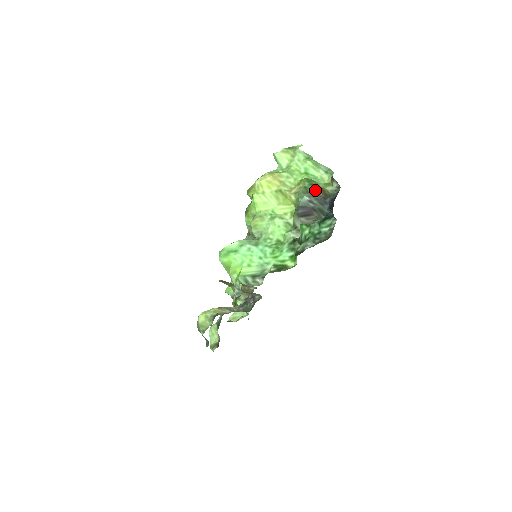
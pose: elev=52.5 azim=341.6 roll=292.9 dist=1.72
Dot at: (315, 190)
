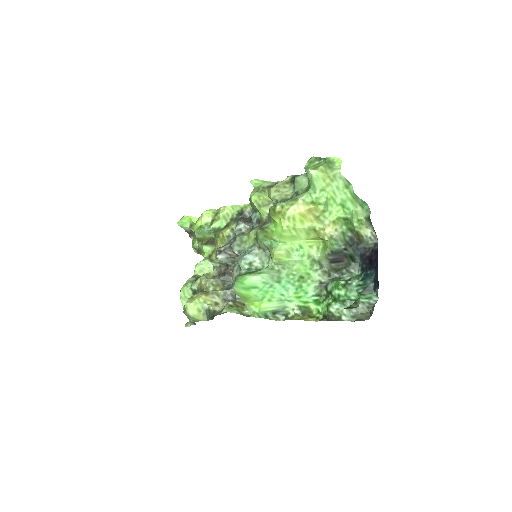
Dot at: (352, 237)
